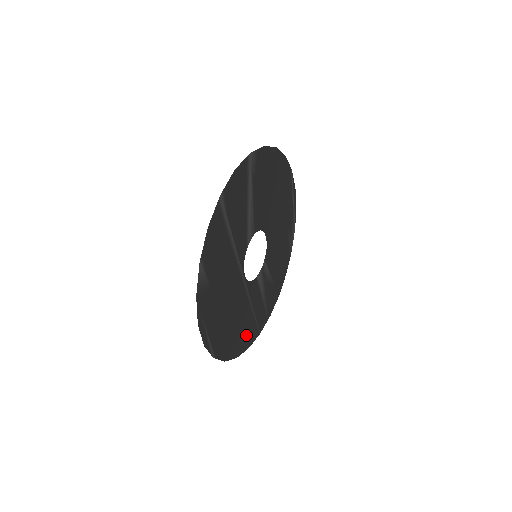
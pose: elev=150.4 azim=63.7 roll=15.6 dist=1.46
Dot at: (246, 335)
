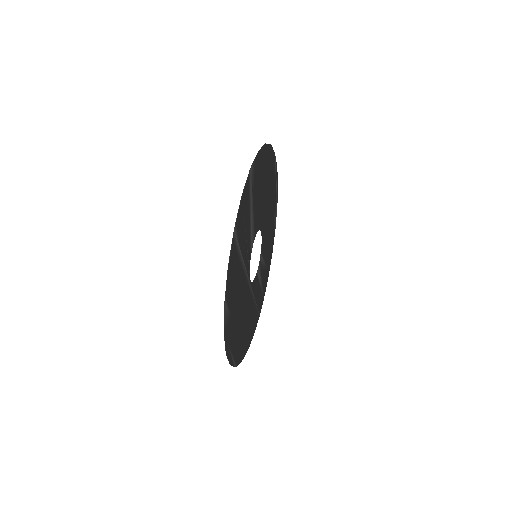
Dot at: (252, 327)
